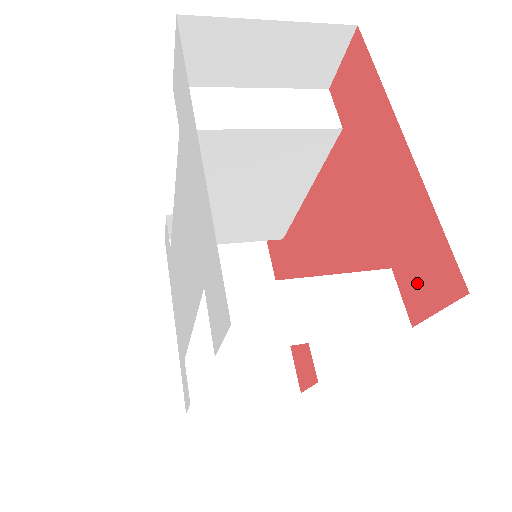
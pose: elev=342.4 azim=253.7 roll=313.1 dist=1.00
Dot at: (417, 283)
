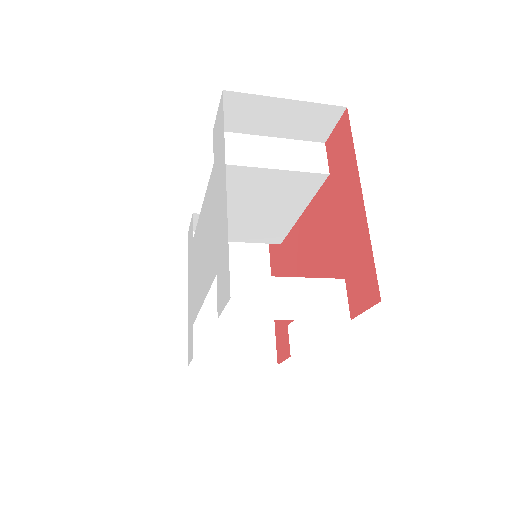
Dot at: (357, 291)
